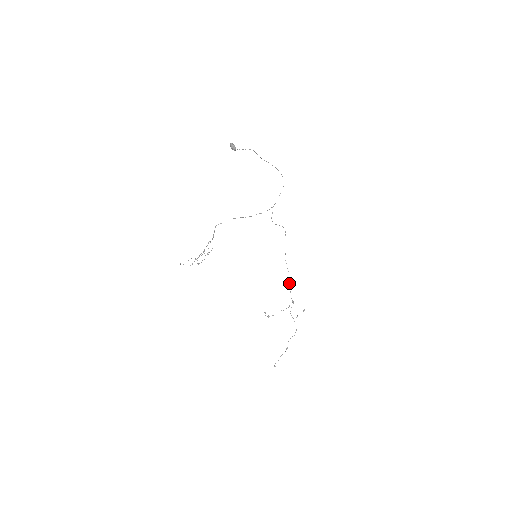
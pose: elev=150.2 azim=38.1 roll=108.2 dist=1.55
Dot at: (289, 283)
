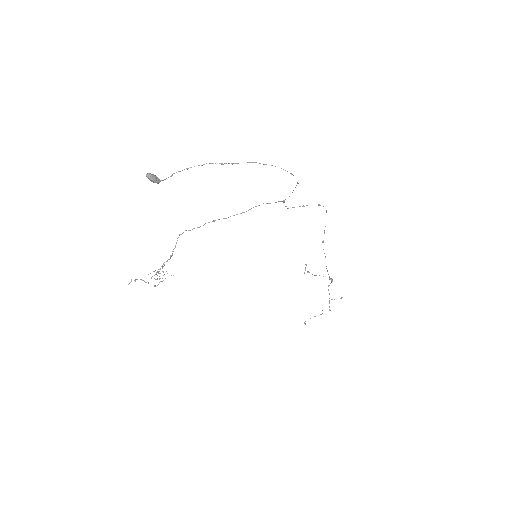
Dot at: occluded
